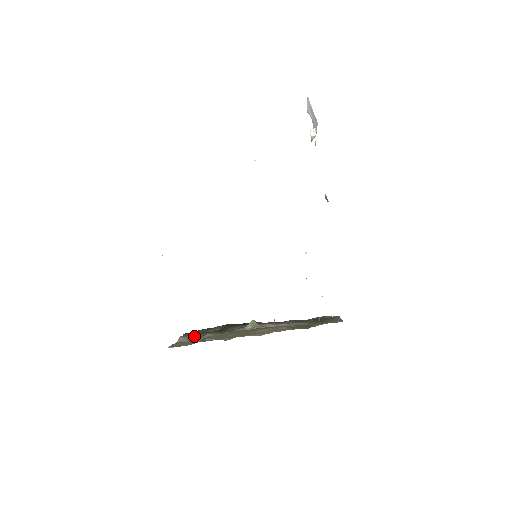
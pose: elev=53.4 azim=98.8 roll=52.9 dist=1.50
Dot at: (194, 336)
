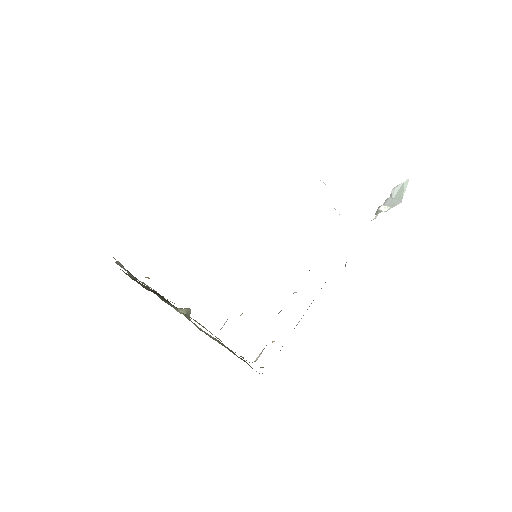
Dot at: occluded
